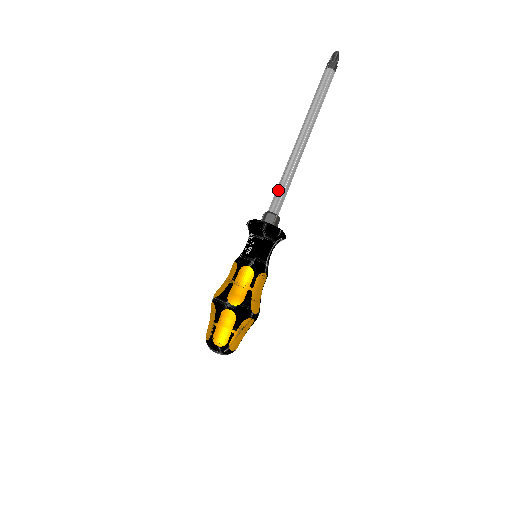
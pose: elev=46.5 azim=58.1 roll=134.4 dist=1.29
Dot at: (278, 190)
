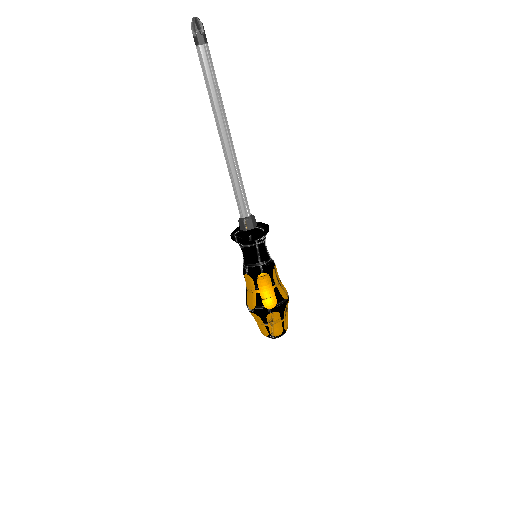
Dot at: occluded
